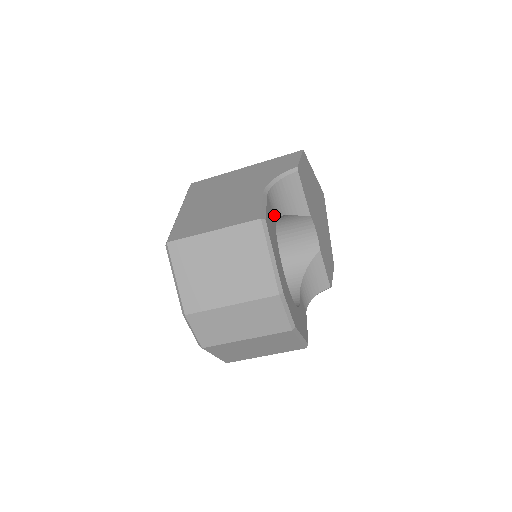
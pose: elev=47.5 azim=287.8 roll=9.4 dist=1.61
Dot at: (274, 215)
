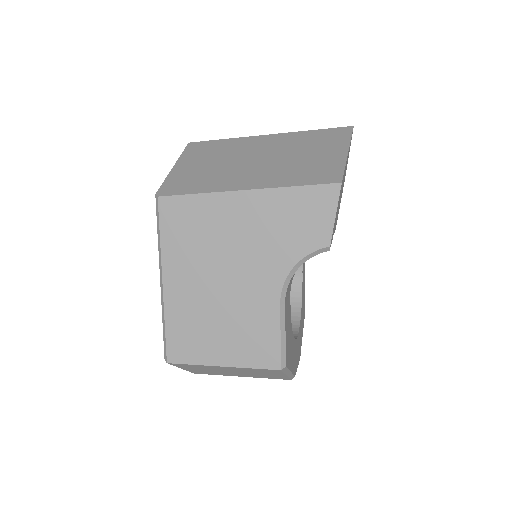
Dot at: (289, 292)
